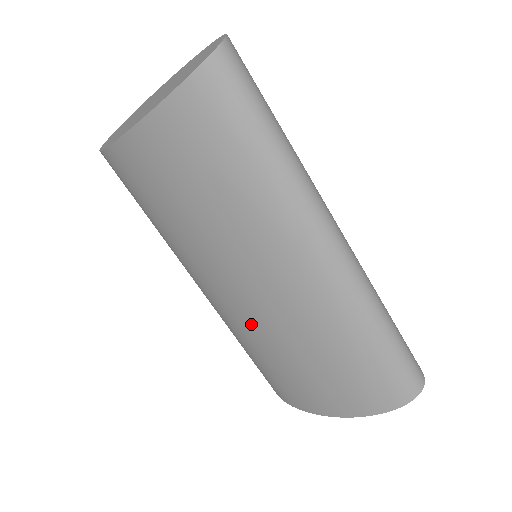
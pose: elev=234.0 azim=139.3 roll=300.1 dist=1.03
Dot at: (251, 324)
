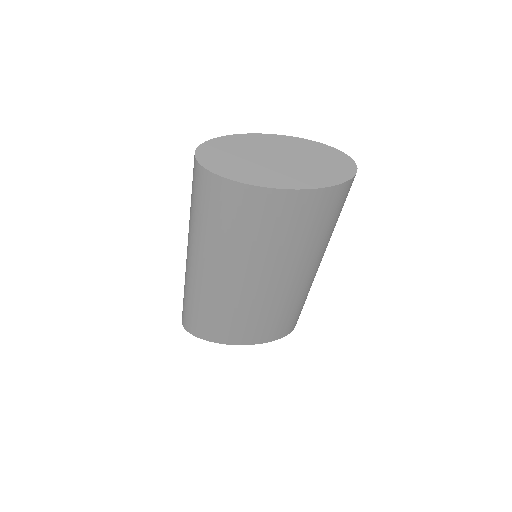
Dot at: (243, 299)
